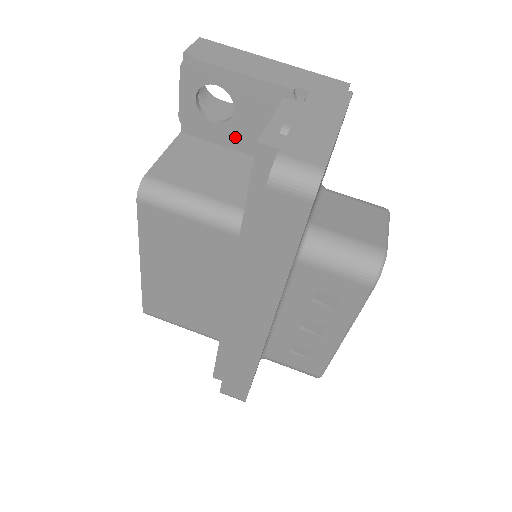
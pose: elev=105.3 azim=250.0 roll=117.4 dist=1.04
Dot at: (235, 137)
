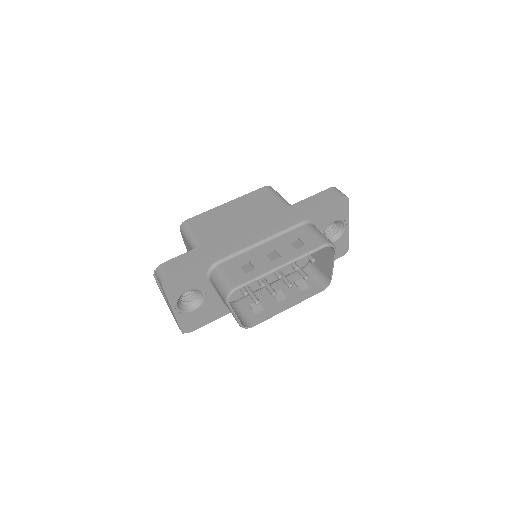
Dot at: occluded
